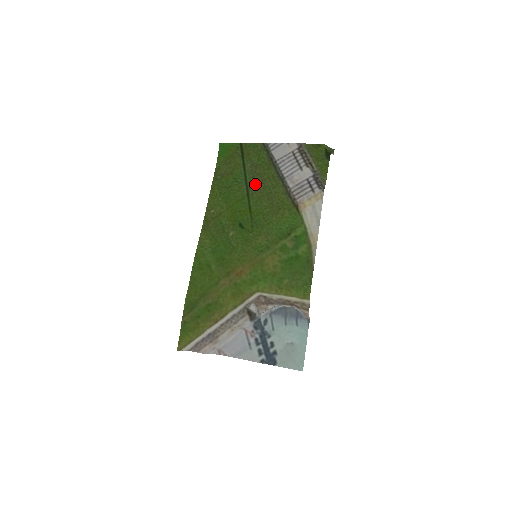
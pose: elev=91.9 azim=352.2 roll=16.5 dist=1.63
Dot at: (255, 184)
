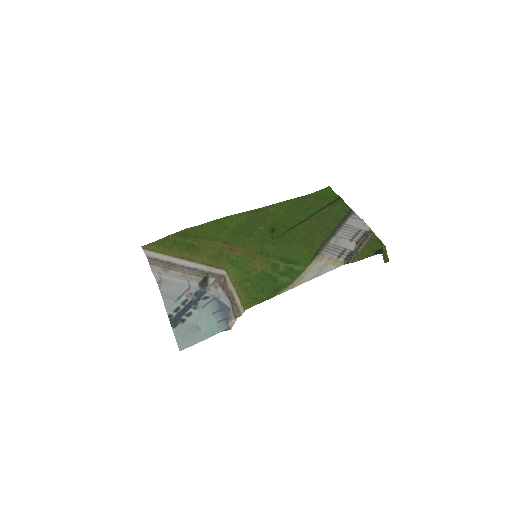
Dot at: (314, 221)
